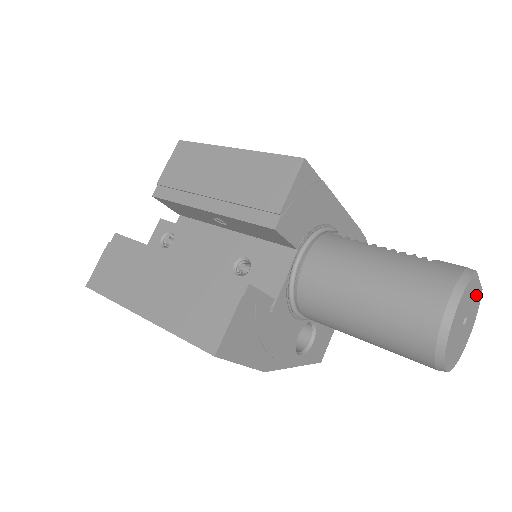
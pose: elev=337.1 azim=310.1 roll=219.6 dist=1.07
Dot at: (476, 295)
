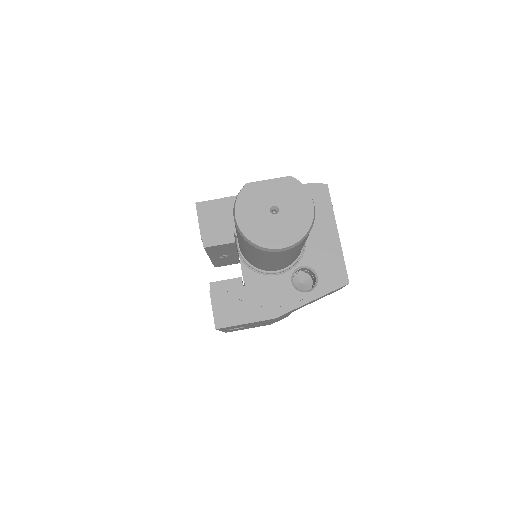
Dot at: (277, 187)
